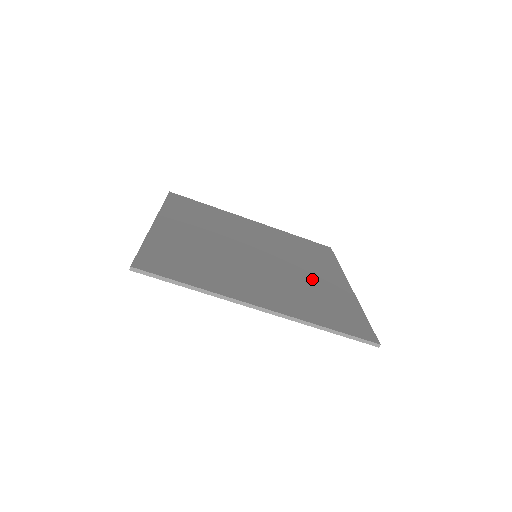
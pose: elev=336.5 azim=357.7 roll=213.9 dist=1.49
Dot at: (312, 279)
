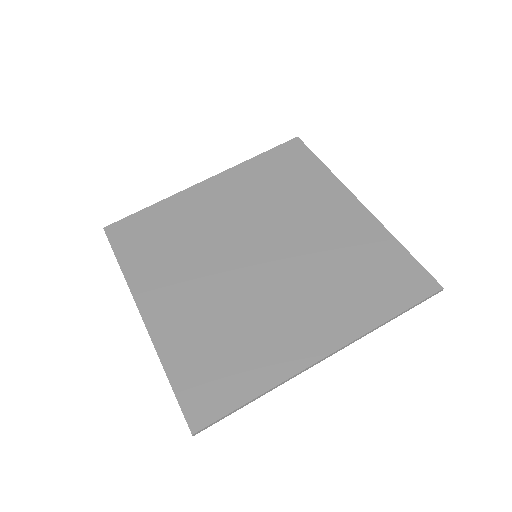
Dot at: (325, 237)
